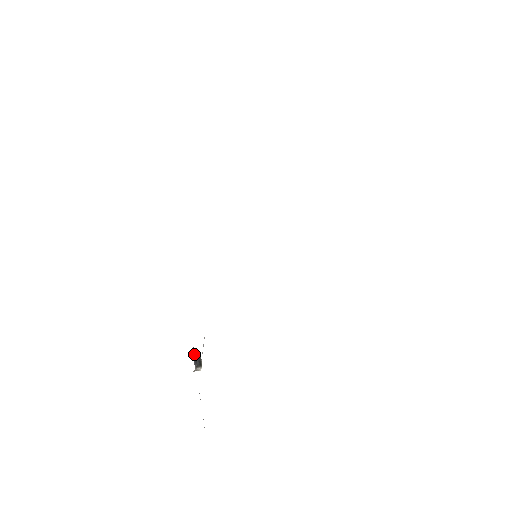
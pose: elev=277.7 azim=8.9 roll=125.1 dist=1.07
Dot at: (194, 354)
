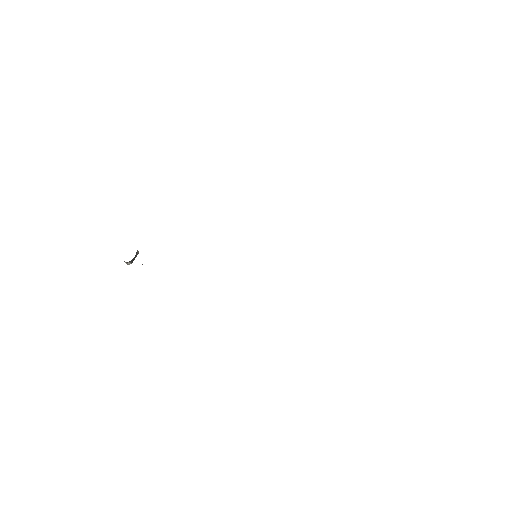
Dot at: occluded
